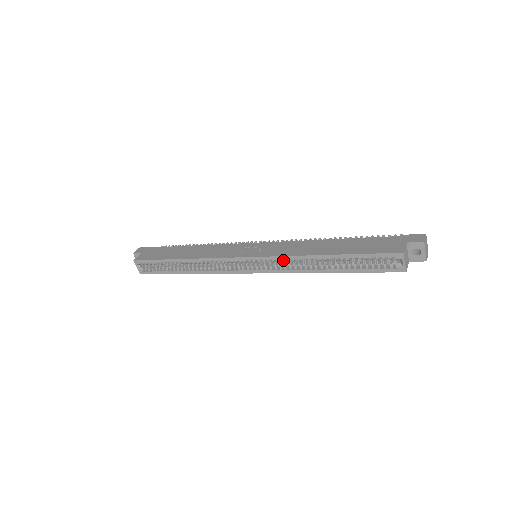
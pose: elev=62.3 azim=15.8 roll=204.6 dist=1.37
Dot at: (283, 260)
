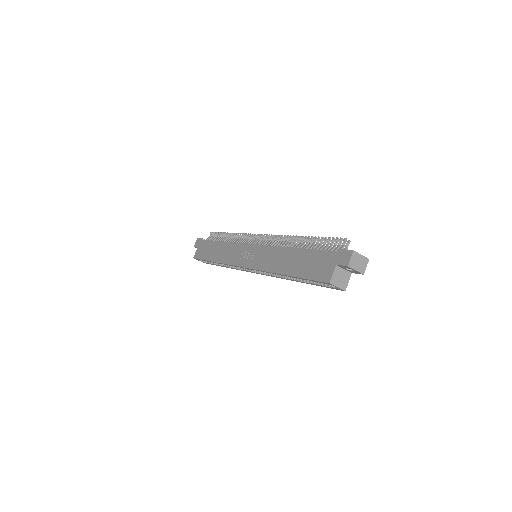
Dot at: (265, 272)
